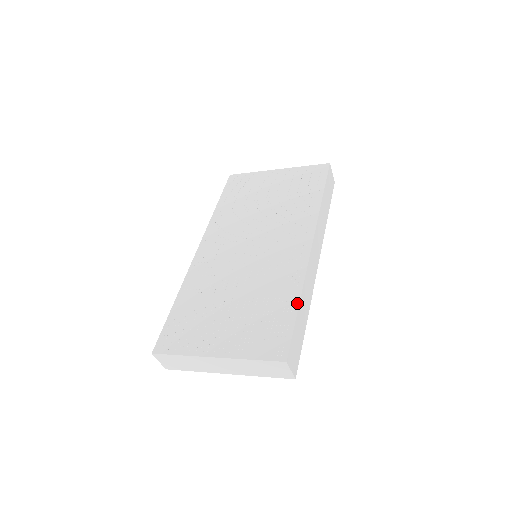
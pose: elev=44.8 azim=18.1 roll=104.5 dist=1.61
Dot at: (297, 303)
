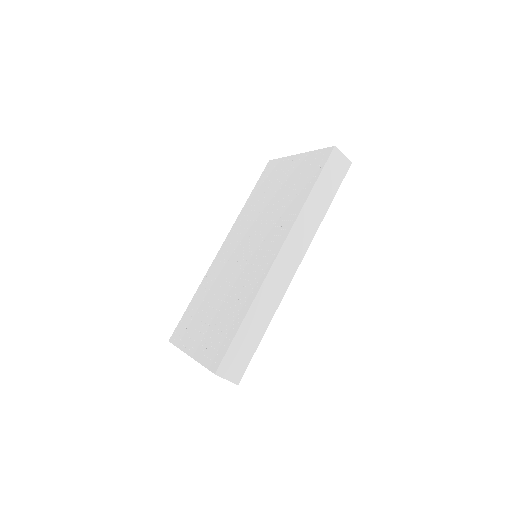
Dot at: (243, 318)
